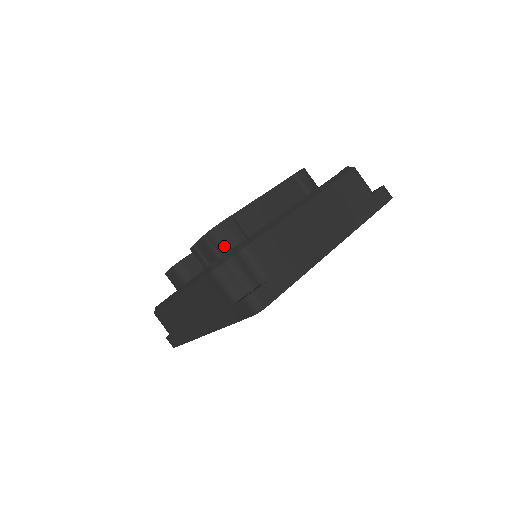
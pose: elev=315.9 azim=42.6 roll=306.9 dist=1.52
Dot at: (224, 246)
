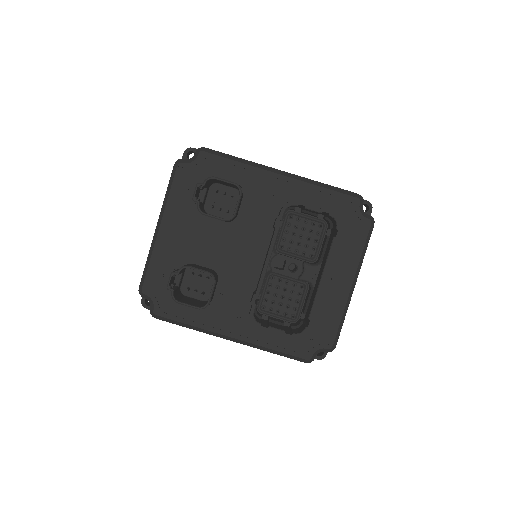
Dot at: occluded
